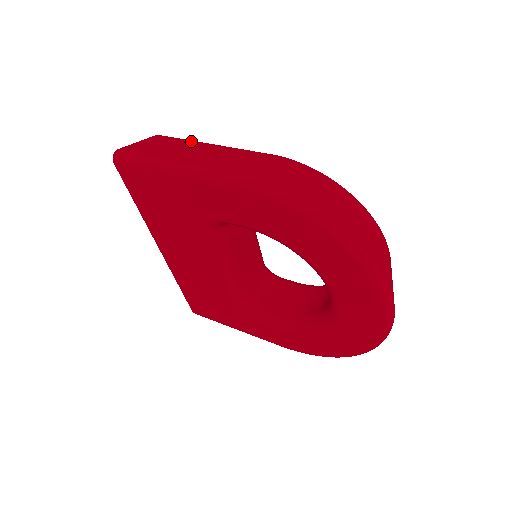
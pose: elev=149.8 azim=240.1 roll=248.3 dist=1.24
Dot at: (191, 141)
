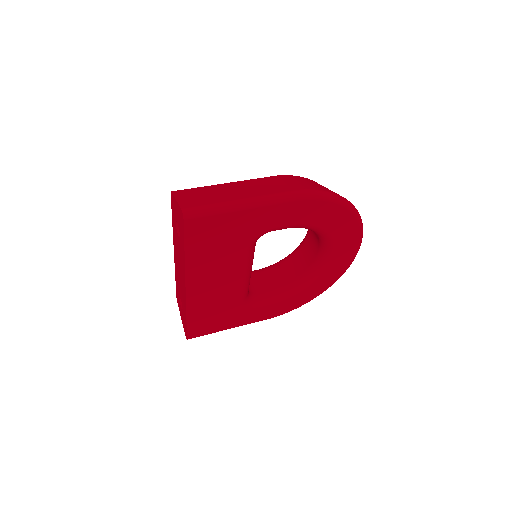
Dot at: (208, 186)
